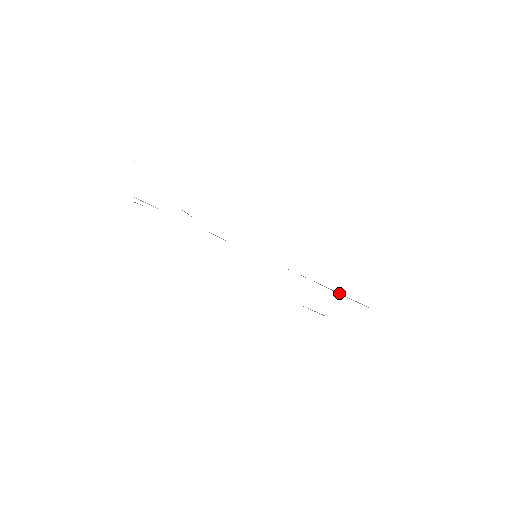
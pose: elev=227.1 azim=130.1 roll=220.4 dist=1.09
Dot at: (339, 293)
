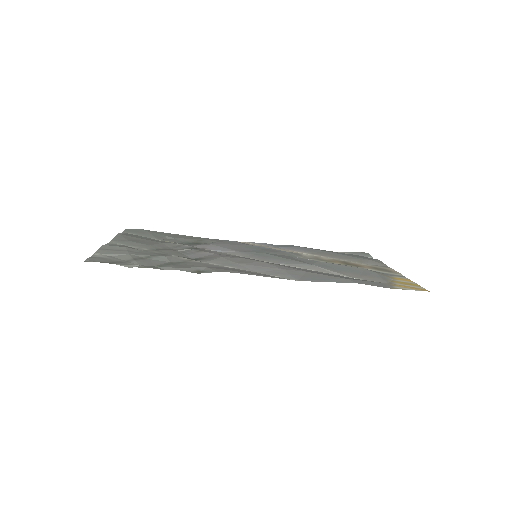
Dot at: (327, 270)
